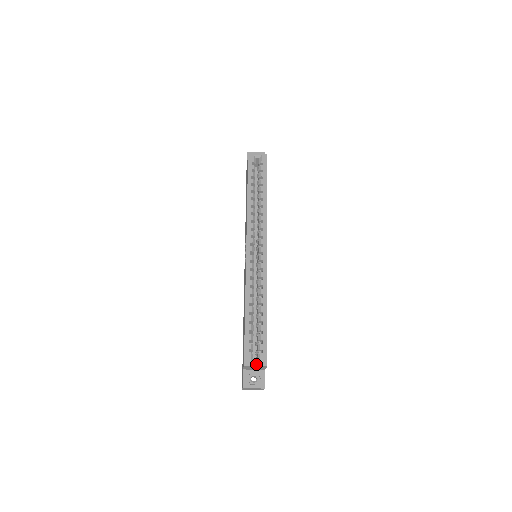
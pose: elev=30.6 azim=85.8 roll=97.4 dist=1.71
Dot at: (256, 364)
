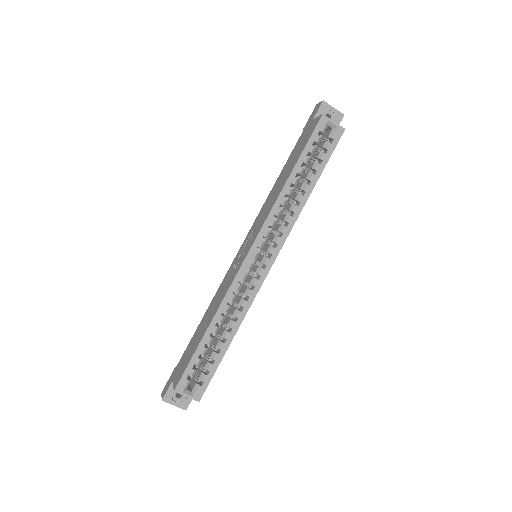
Dot at: (188, 395)
